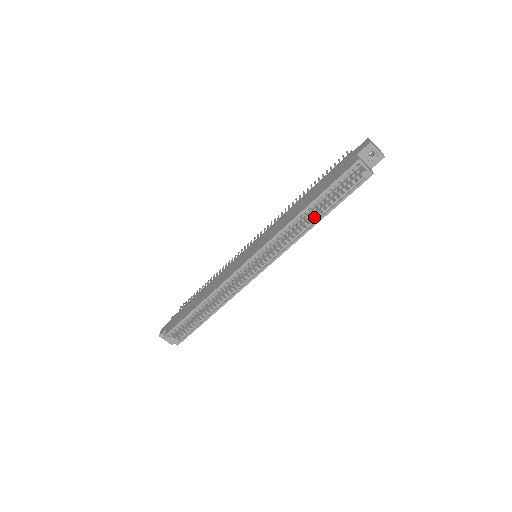
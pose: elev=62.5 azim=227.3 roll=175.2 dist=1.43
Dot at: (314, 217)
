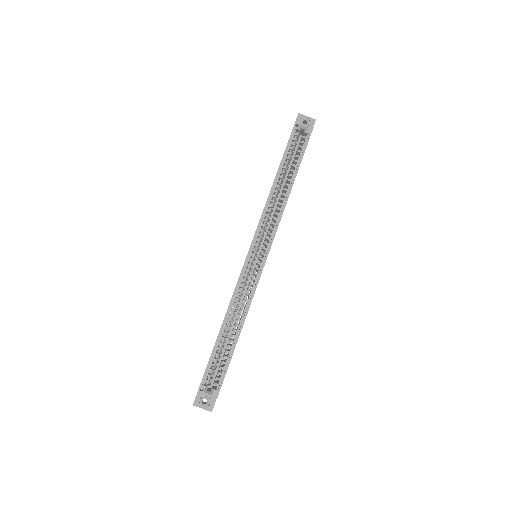
Dot at: (287, 185)
